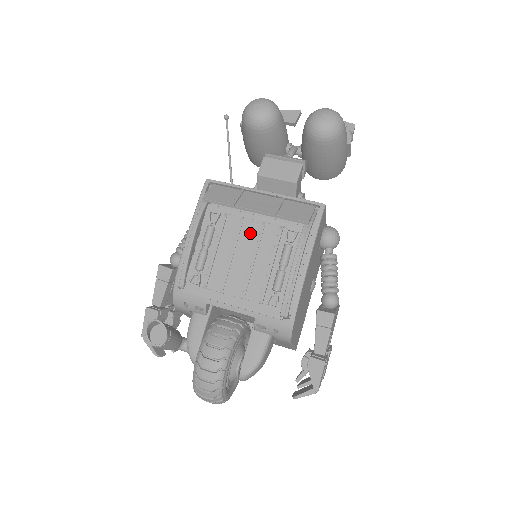
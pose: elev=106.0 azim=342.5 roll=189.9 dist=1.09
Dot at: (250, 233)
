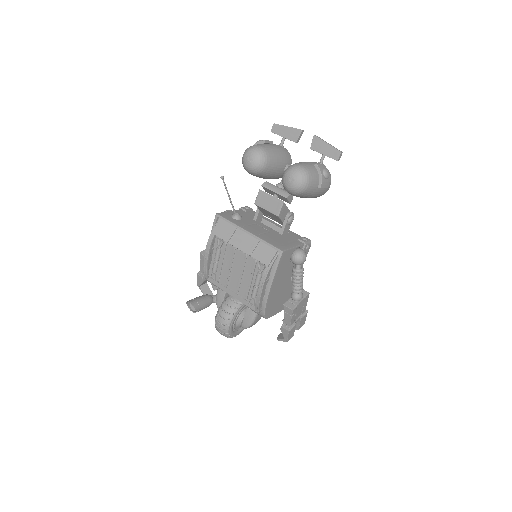
Dot at: (239, 259)
